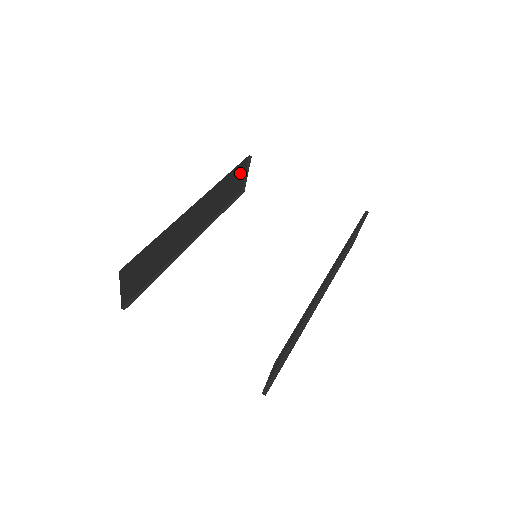
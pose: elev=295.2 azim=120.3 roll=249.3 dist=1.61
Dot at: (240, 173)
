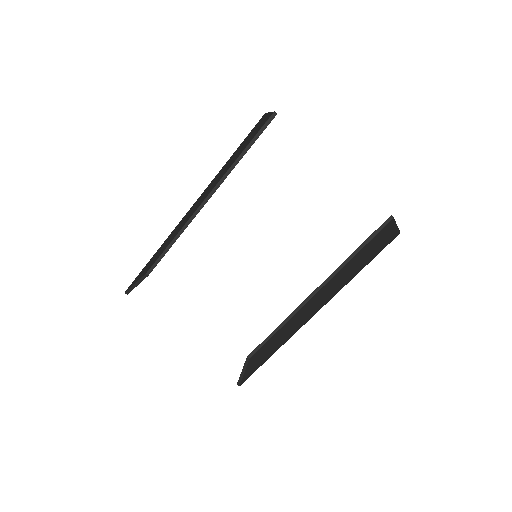
Dot at: (257, 125)
